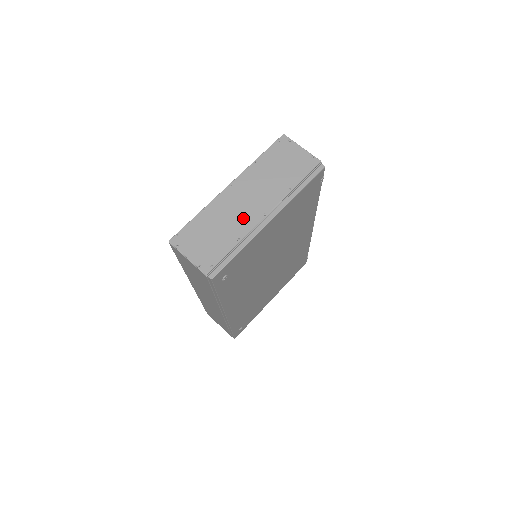
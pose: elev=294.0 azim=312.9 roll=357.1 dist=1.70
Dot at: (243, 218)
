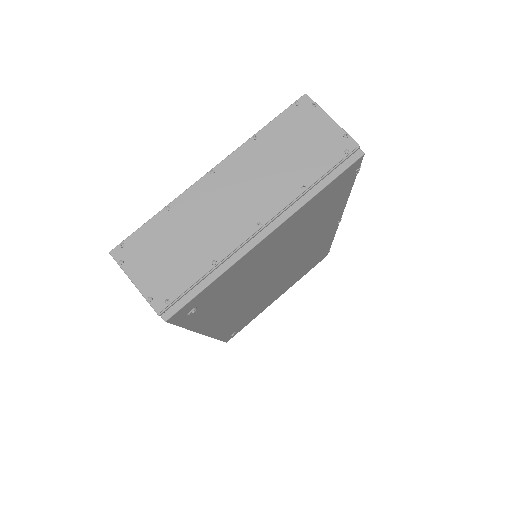
Dot at: (225, 227)
